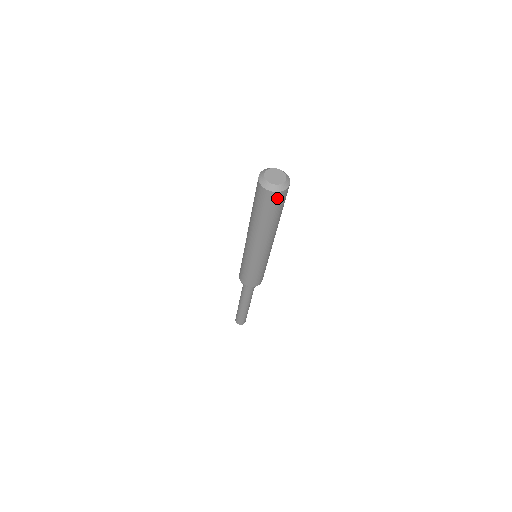
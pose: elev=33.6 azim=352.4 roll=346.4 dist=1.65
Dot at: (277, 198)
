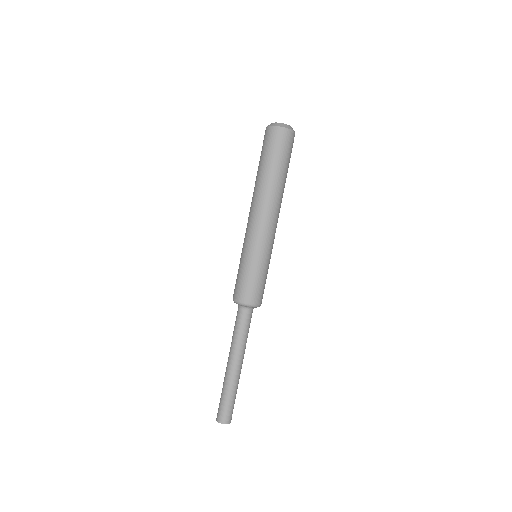
Dot at: (276, 135)
